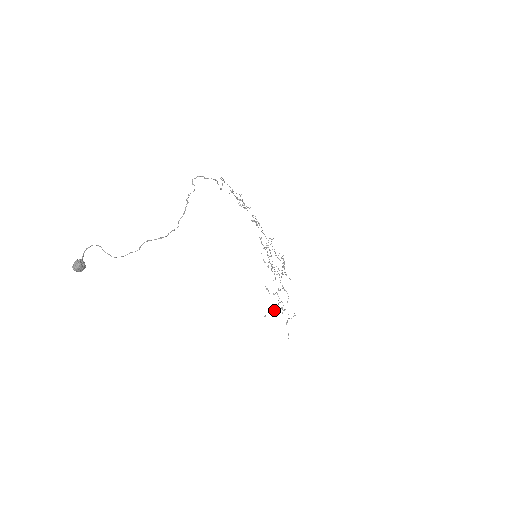
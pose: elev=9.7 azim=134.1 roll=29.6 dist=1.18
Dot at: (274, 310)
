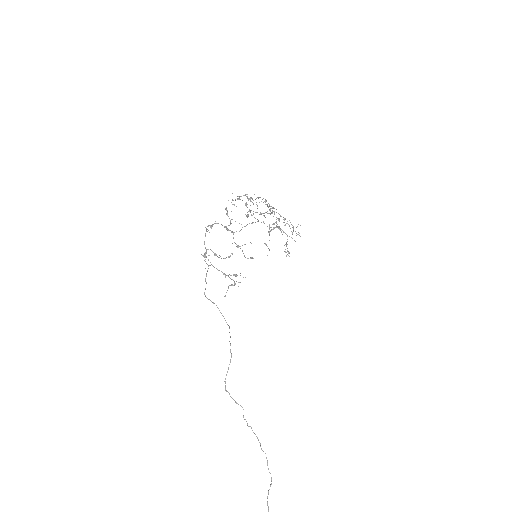
Dot at: occluded
